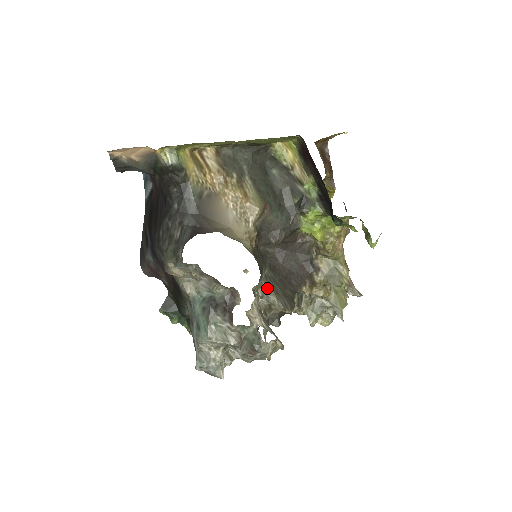
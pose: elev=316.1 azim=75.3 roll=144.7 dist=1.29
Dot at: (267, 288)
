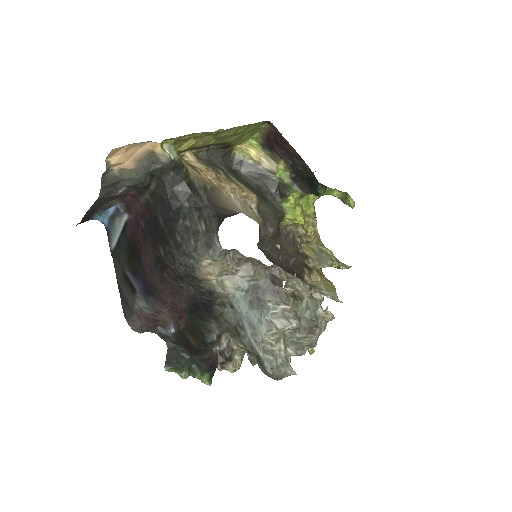
Dot at: (287, 273)
